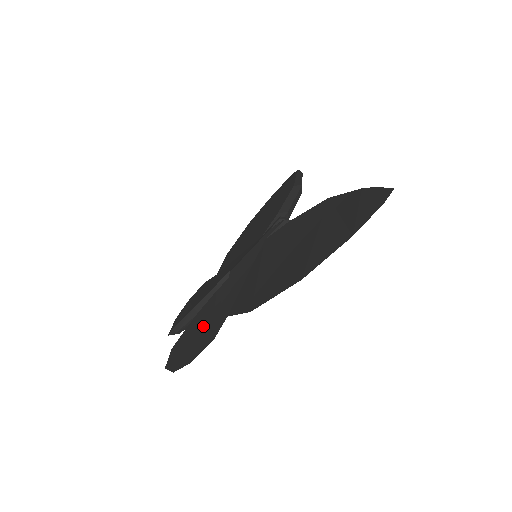
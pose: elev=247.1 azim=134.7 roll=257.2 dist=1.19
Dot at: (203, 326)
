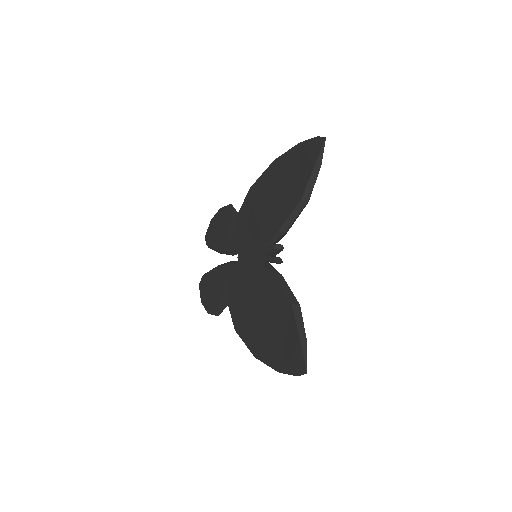
Dot at: (217, 290)
